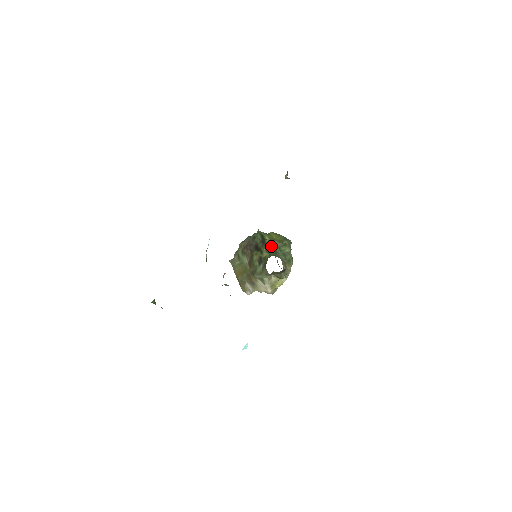
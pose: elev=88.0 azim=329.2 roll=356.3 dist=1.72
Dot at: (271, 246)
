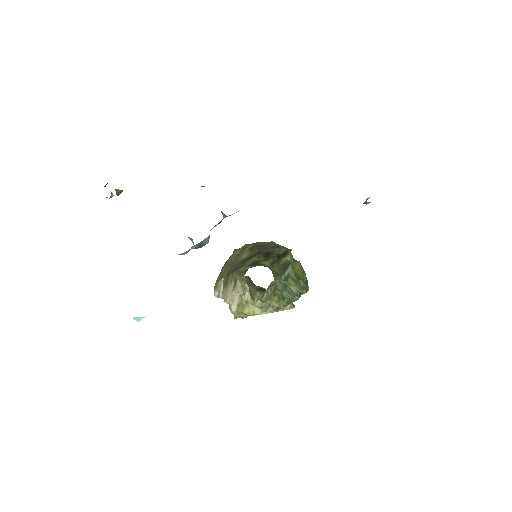
Dot at: (282, 266)
